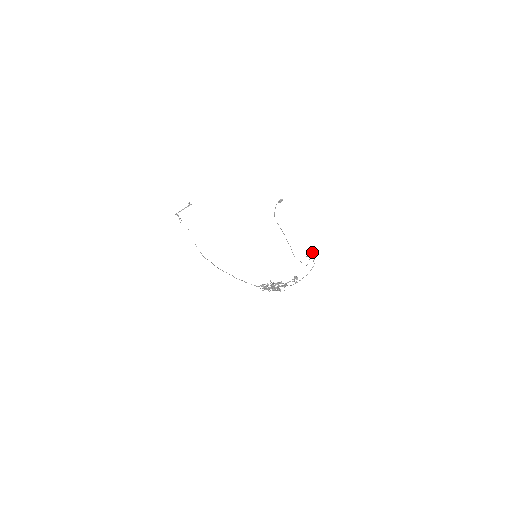
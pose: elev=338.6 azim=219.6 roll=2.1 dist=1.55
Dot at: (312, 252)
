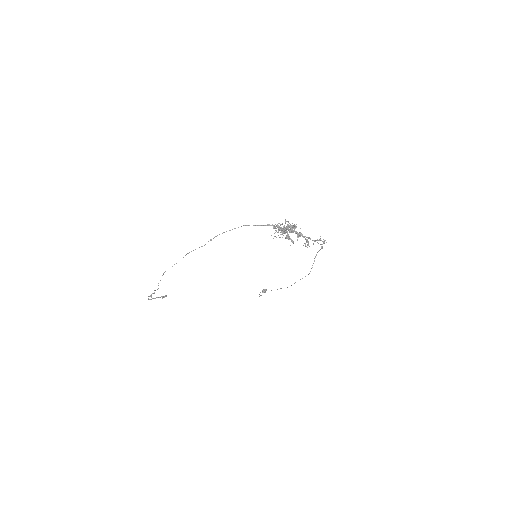
Dot at: (318, 240)
